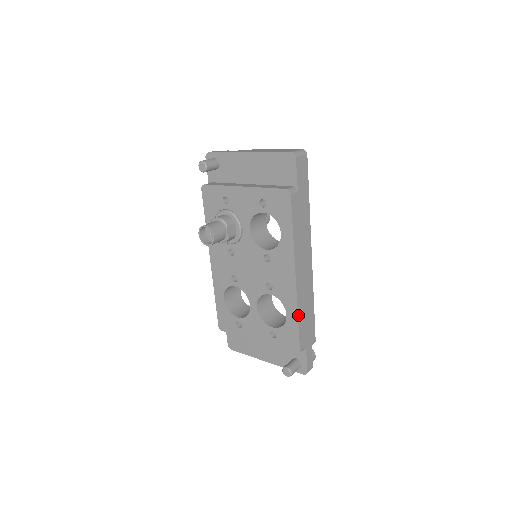
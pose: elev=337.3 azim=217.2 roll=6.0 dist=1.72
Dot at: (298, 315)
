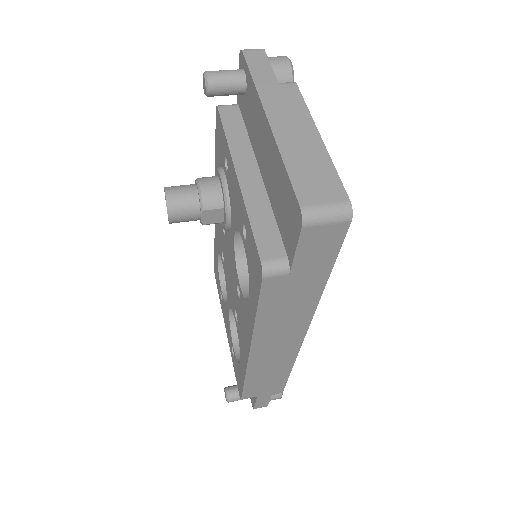
Dot at: (246, 379)
